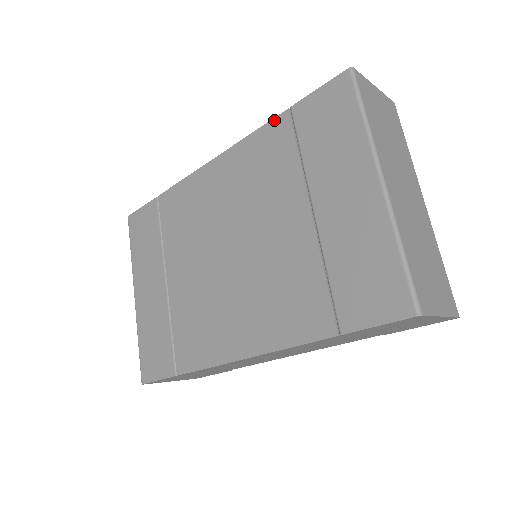
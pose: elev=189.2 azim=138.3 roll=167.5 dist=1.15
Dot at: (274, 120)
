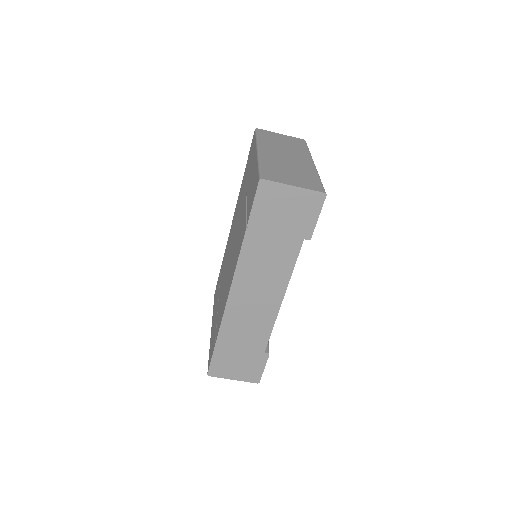
Dot at: occluded
